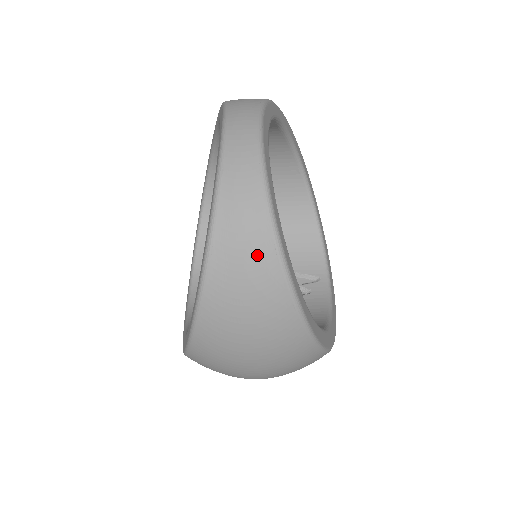
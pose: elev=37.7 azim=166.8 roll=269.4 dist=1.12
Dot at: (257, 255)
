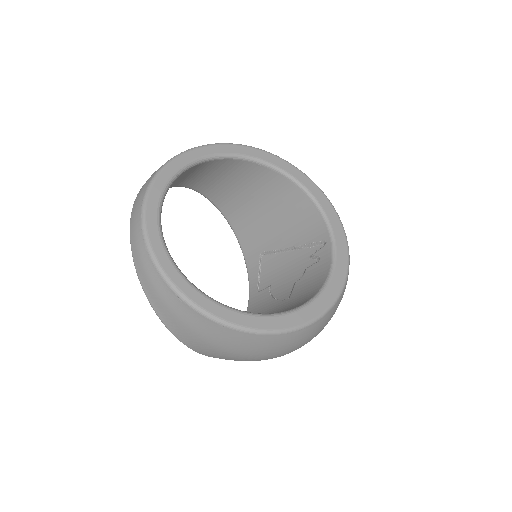
Dot at: (174, 306)
